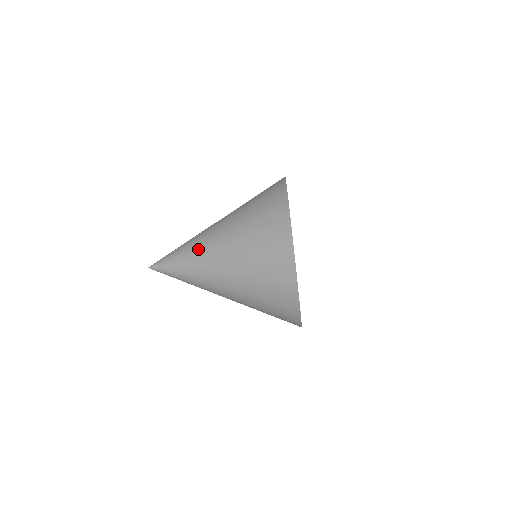
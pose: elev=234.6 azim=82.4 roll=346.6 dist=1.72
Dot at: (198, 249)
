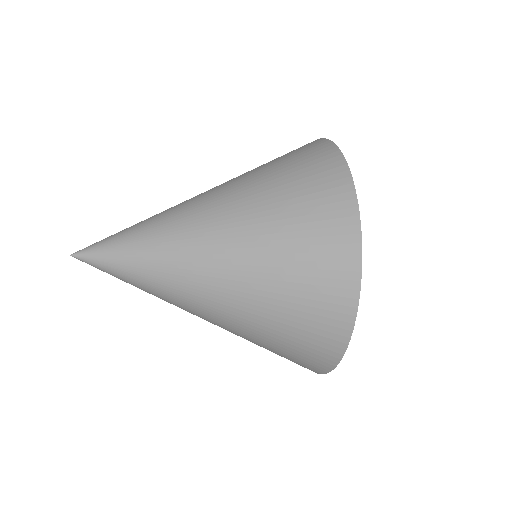
Dot at: (173, 272)
